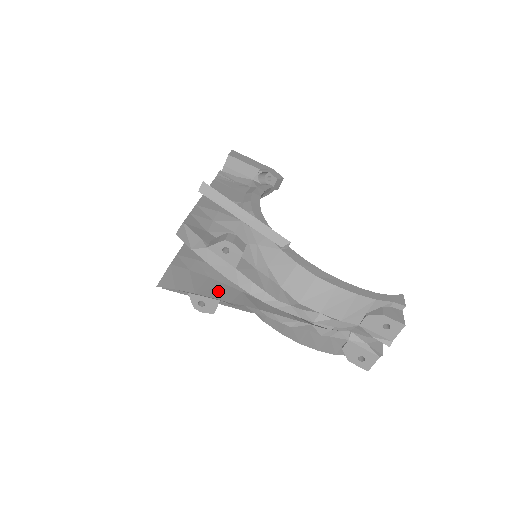
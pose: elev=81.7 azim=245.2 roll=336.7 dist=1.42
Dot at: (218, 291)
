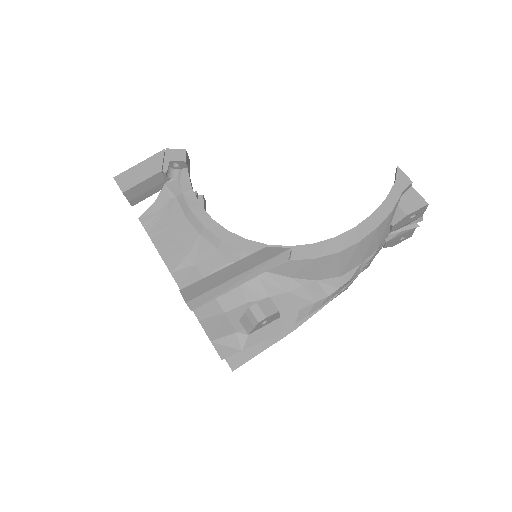
Dot at: occluded
